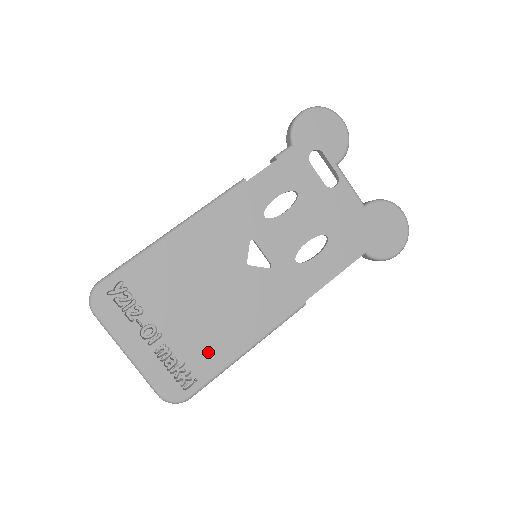
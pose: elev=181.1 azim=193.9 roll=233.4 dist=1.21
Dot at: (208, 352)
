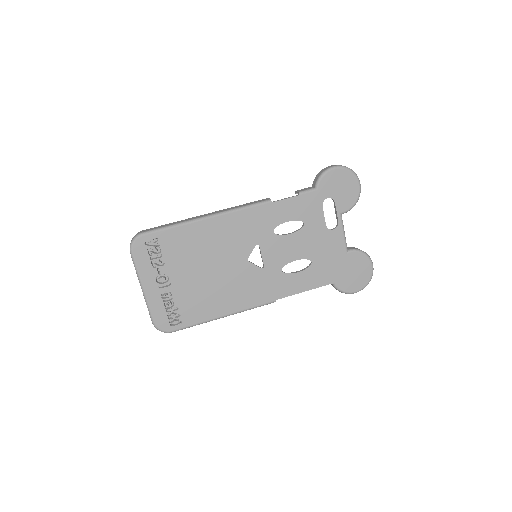
Dot at: (197, 307)
